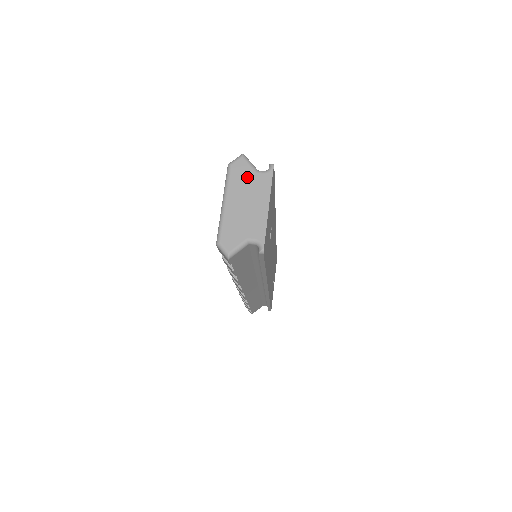
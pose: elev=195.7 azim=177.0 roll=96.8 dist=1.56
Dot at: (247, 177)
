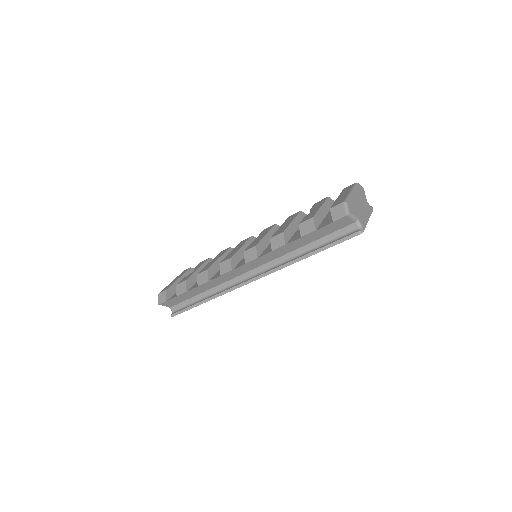
Dot at: (364, 197)
